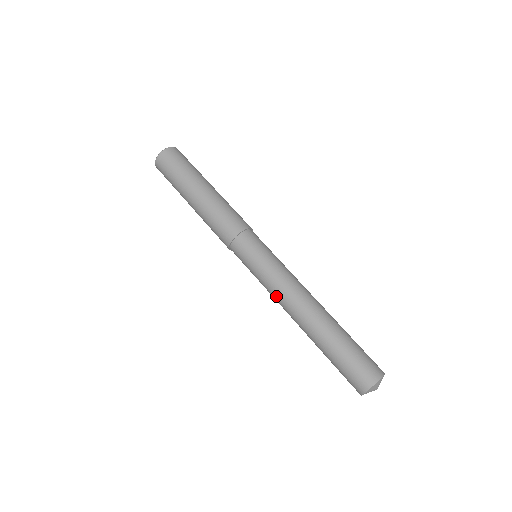
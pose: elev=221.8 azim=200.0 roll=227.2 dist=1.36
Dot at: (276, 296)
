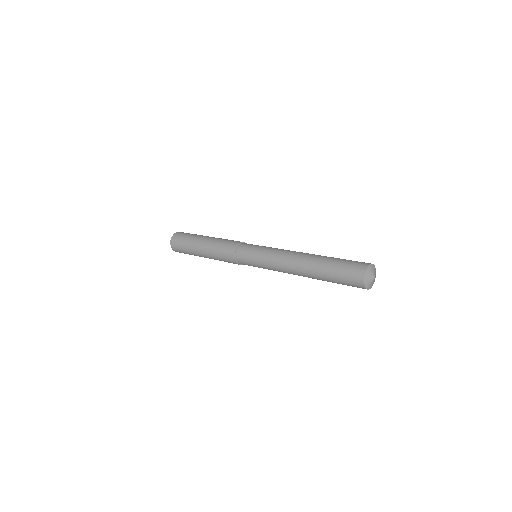
Dot at: occluded
